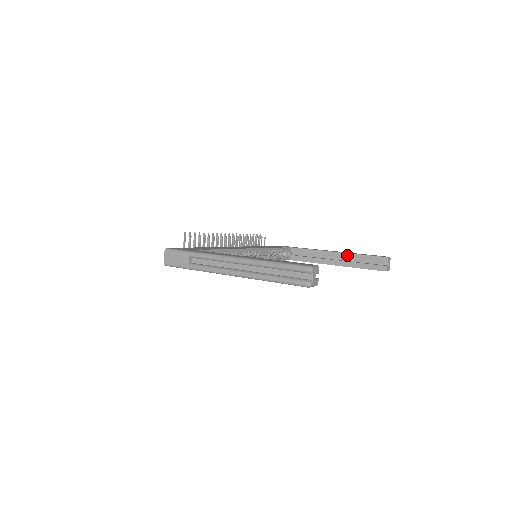
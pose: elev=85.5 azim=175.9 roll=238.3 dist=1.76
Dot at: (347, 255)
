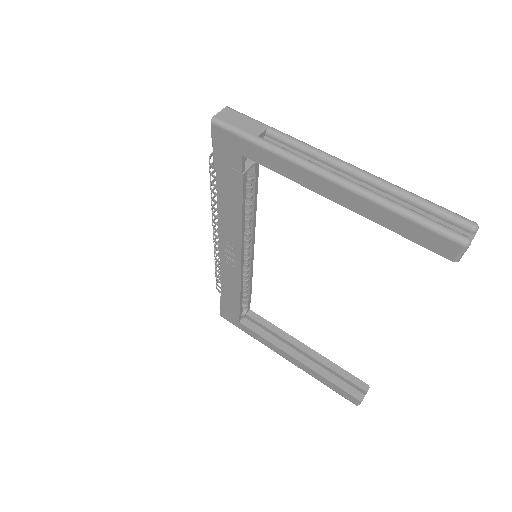
Dot at: (319, 356)
